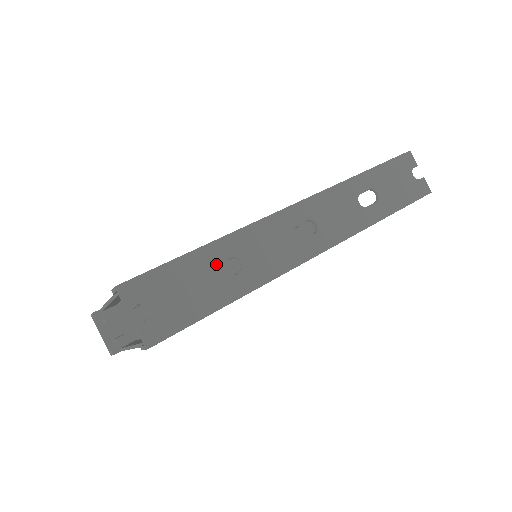
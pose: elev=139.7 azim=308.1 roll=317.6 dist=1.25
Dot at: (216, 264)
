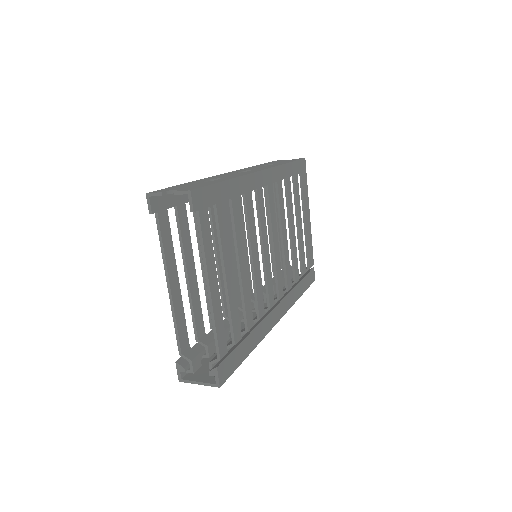
Dot at: (203, 181)
